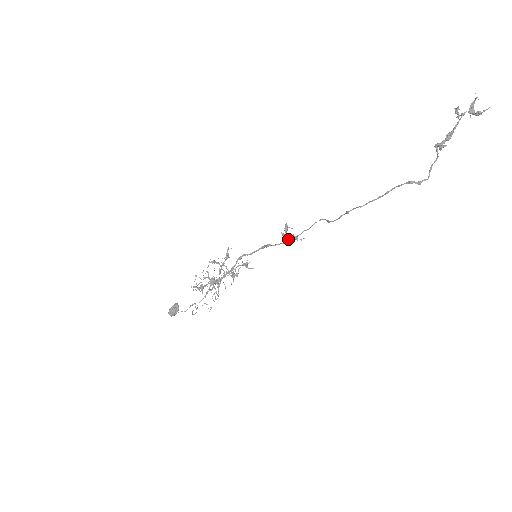
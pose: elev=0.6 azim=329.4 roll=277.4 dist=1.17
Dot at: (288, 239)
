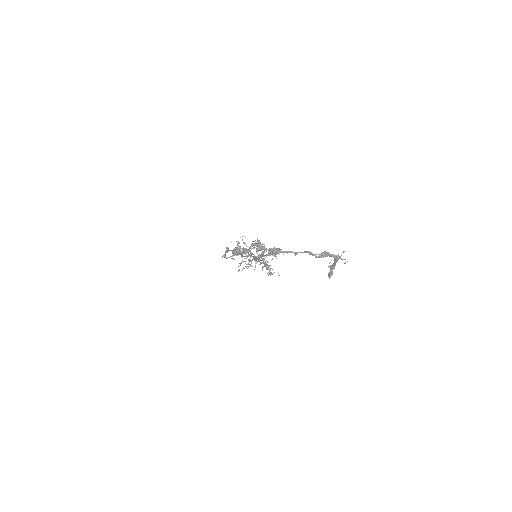
Dot at: (264, 262)
